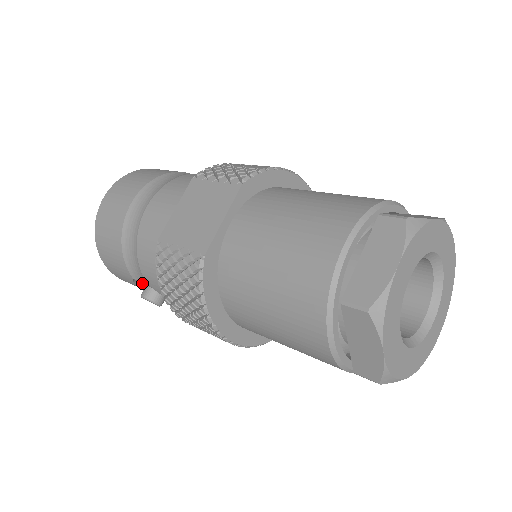
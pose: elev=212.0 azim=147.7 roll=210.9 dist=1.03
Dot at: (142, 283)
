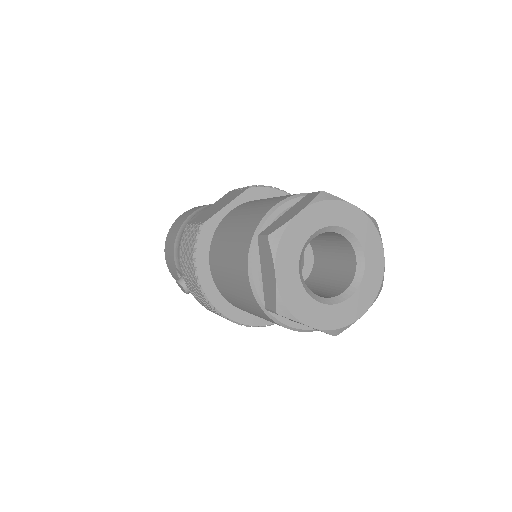
Dot at: (181, 272)
